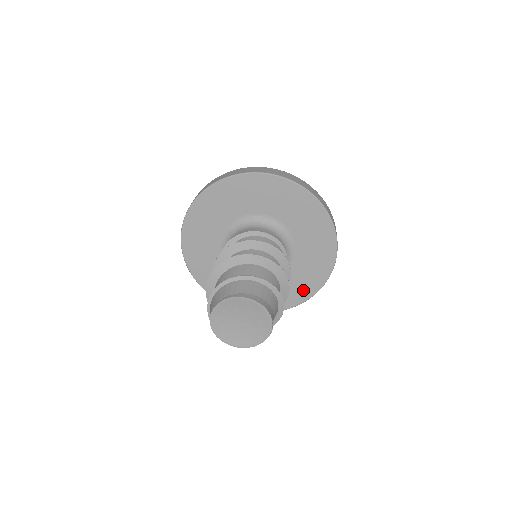
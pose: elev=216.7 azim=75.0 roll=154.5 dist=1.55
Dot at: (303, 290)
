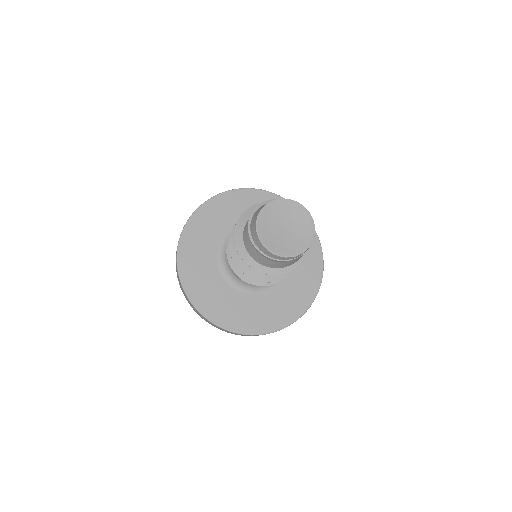
Dot at: (270, 320)
